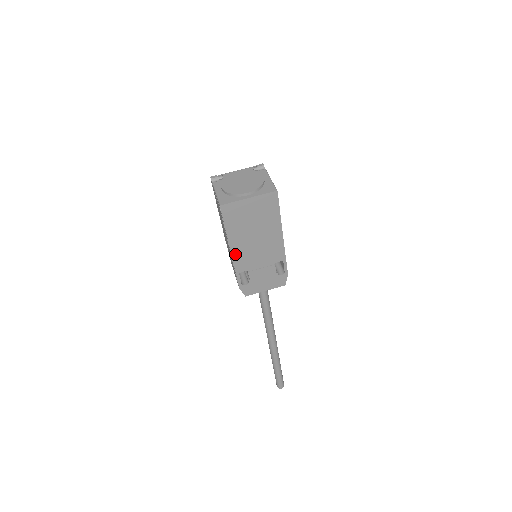
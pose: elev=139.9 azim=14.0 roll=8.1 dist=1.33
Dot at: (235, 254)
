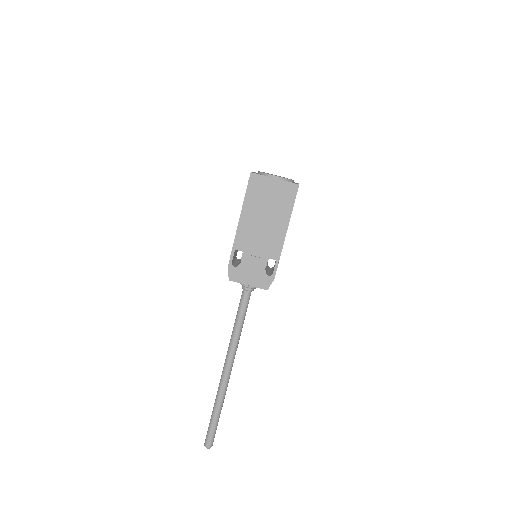
Dot at: (241, 227)
